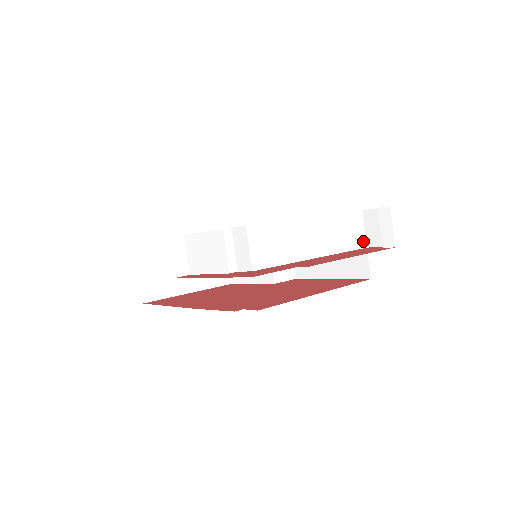
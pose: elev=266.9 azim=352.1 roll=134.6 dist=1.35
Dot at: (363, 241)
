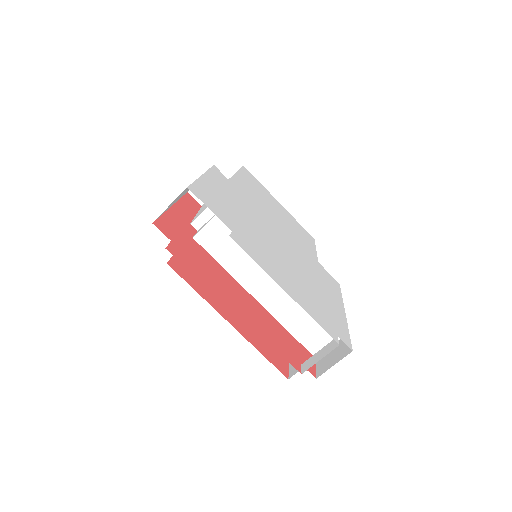
Dot at: occluded
